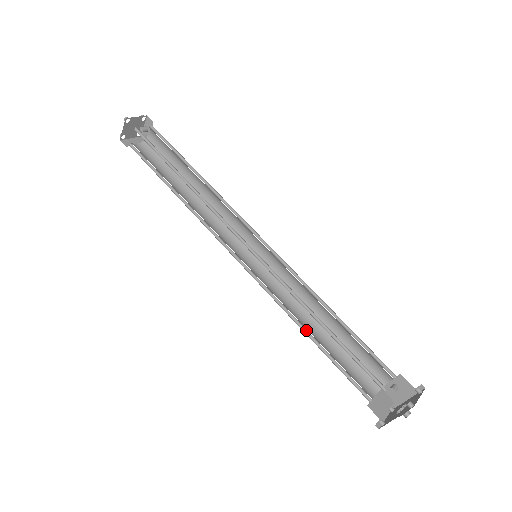
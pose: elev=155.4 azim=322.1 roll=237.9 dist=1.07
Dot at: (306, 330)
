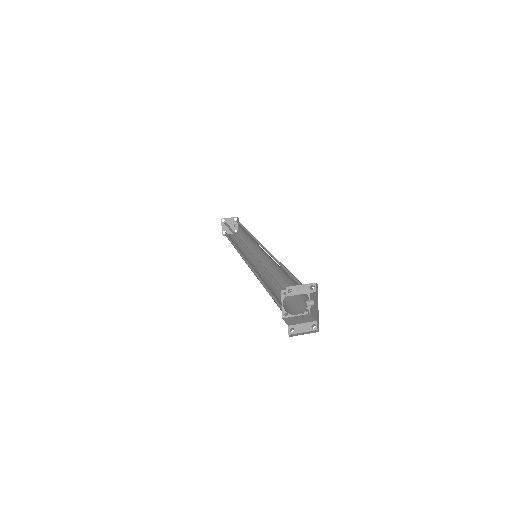
Dot at: (266, 285)
